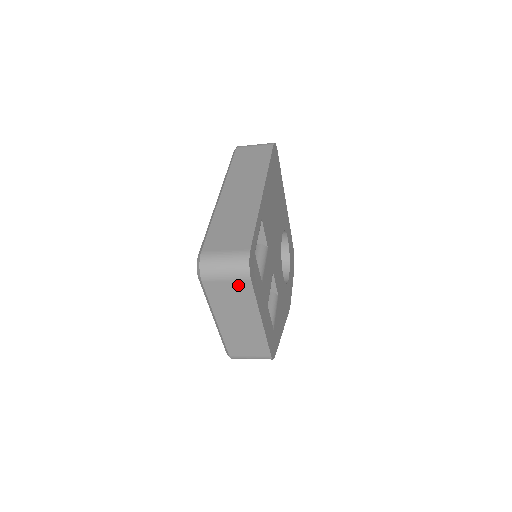
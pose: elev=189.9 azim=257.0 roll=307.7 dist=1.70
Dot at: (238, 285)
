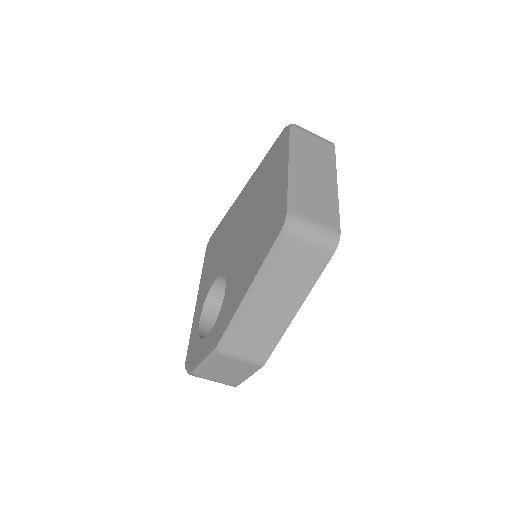
Dot at: (324, 145)
